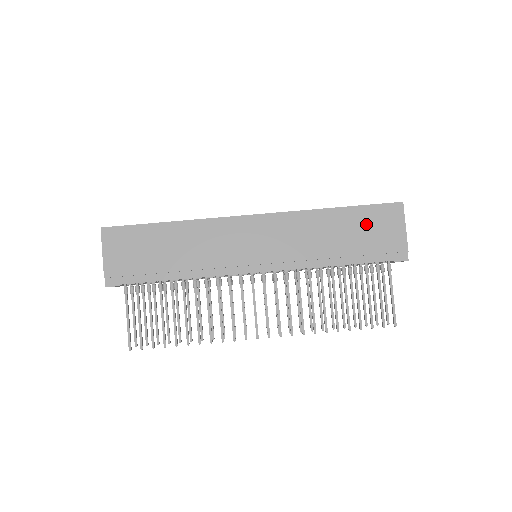
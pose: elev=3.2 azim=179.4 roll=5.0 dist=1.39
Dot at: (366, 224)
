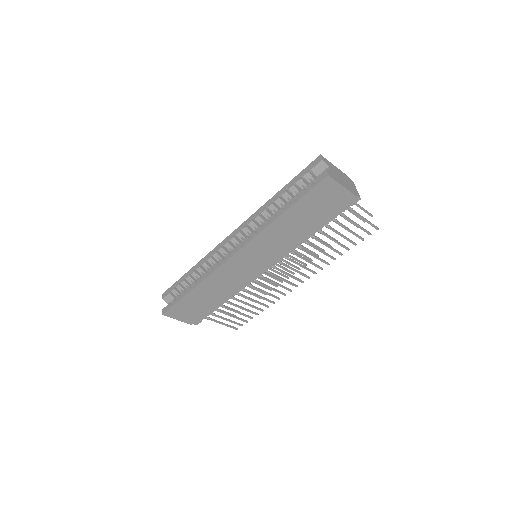
Dot at: (312, 206)
